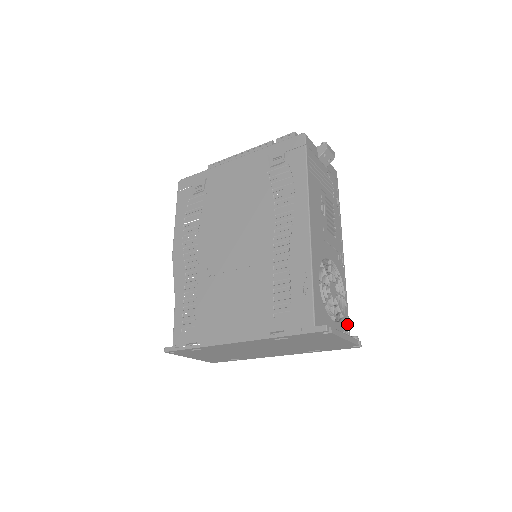
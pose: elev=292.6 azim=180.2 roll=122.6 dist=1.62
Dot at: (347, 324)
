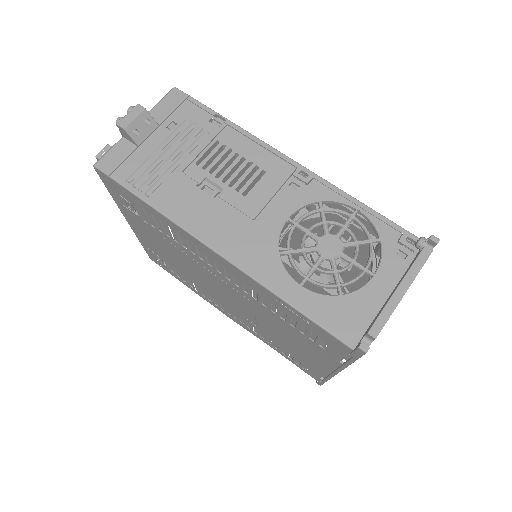
Dot at: (395, 233)
